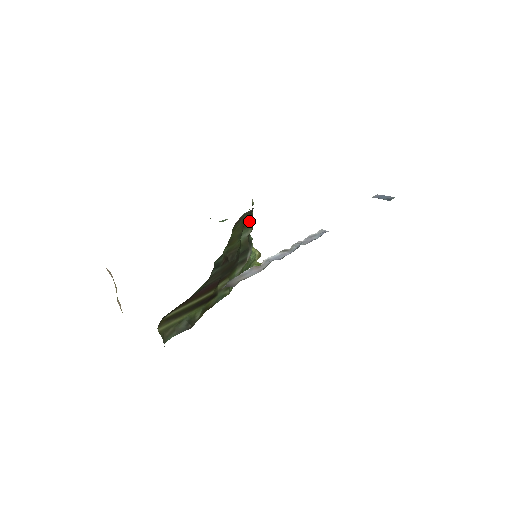
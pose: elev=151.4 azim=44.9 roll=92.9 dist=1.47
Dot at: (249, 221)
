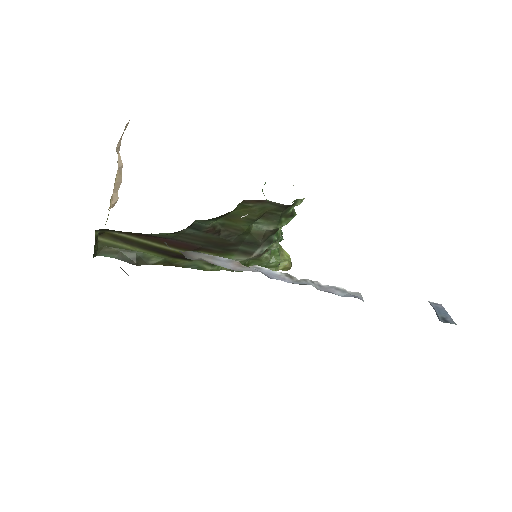
Dot at: (277, 216)
